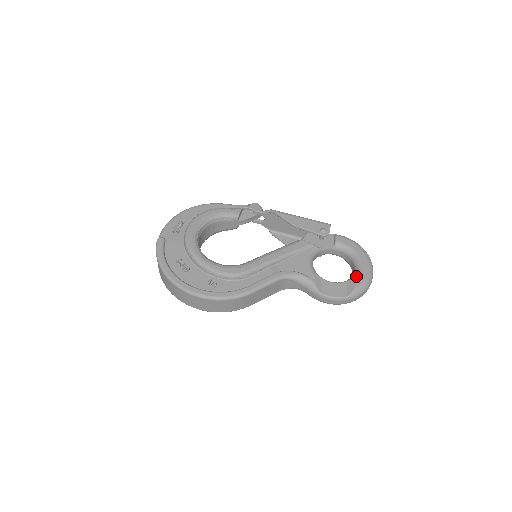
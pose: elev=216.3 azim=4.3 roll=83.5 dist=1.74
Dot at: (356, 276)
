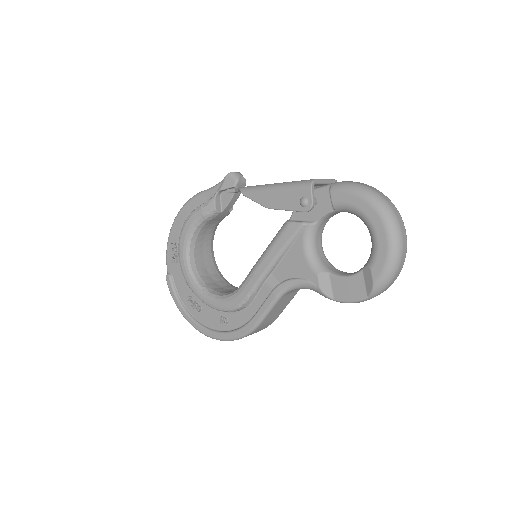
Dot at: (371, 260)
